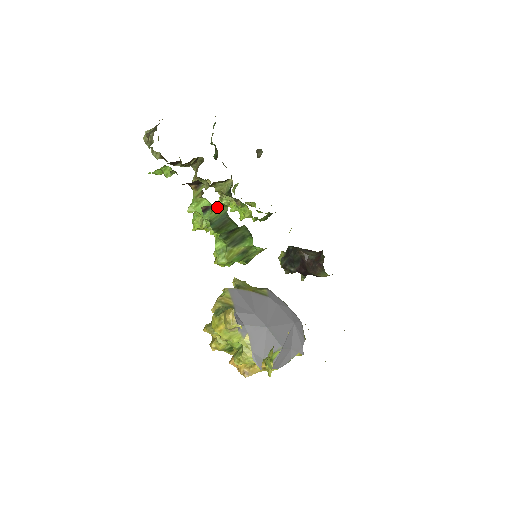
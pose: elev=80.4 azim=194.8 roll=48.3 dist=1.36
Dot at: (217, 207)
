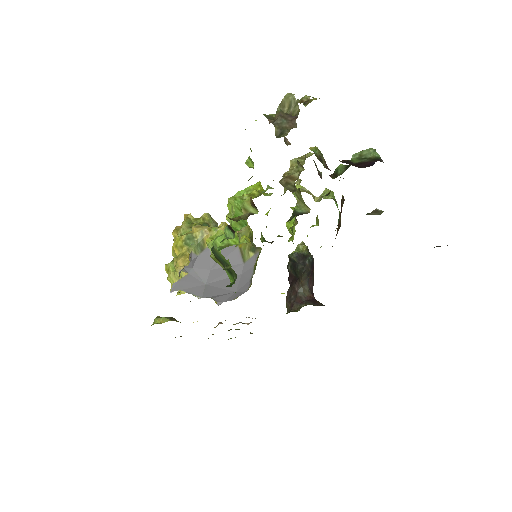
Dot at: occluded
